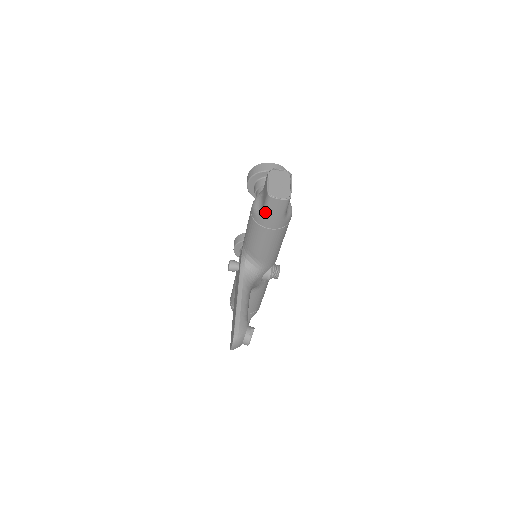
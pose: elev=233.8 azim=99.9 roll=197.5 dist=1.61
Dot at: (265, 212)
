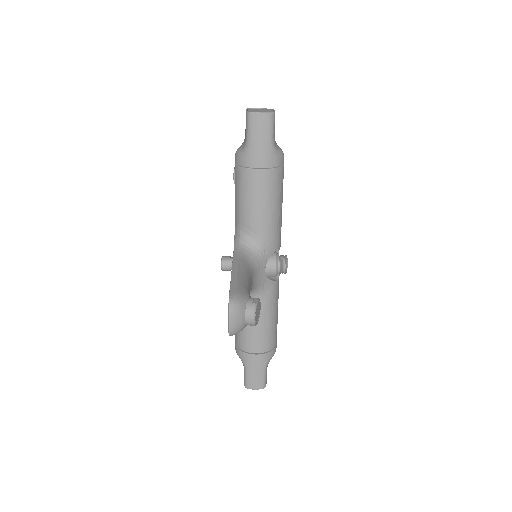
Dot at: (248, 142)
